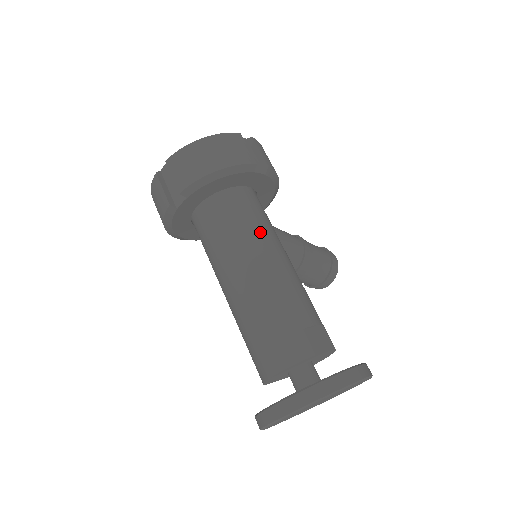
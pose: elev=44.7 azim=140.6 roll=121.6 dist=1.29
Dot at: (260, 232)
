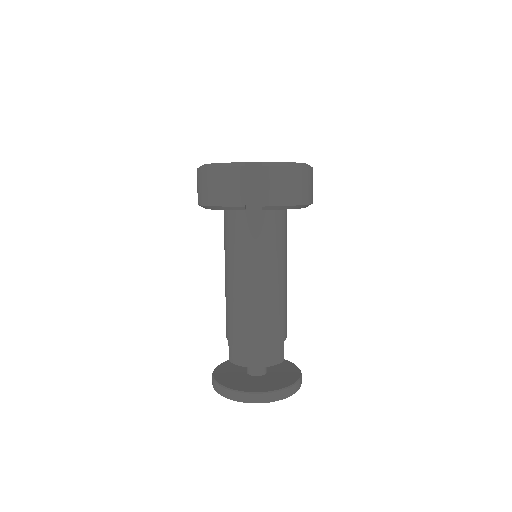
Dot at: (286, 255)
